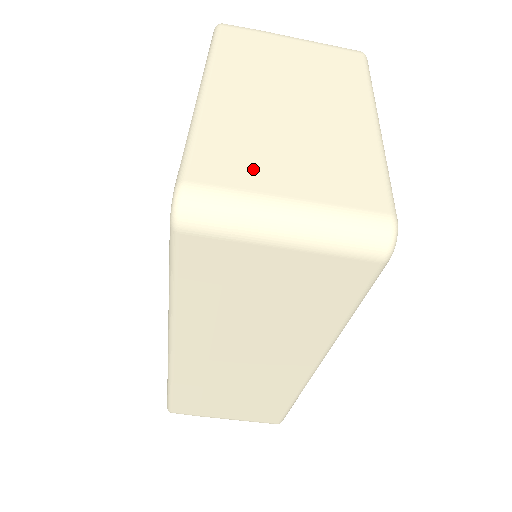
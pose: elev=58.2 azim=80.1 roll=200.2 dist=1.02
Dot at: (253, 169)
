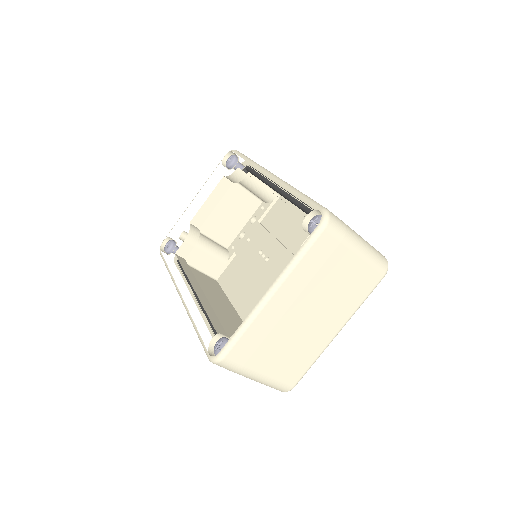
Dot at: (257, 356)
